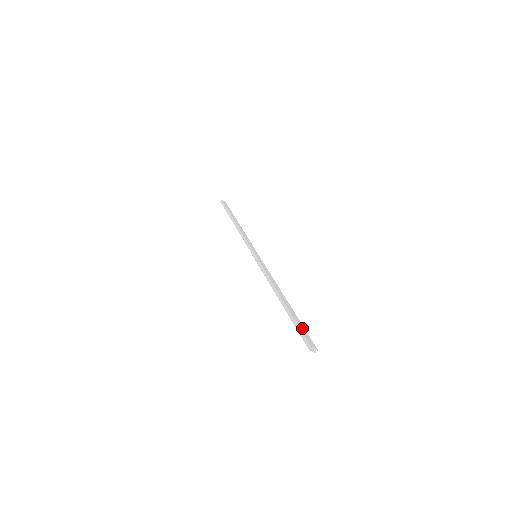
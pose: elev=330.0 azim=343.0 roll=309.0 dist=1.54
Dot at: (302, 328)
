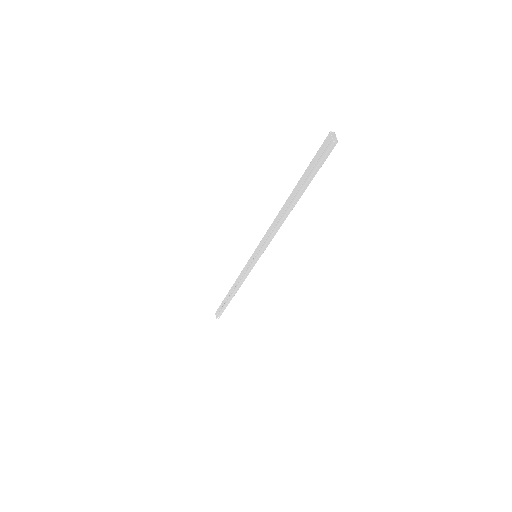
Dot at: occluded
